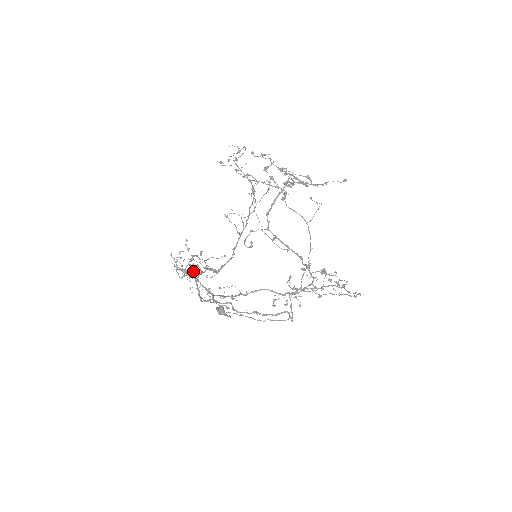
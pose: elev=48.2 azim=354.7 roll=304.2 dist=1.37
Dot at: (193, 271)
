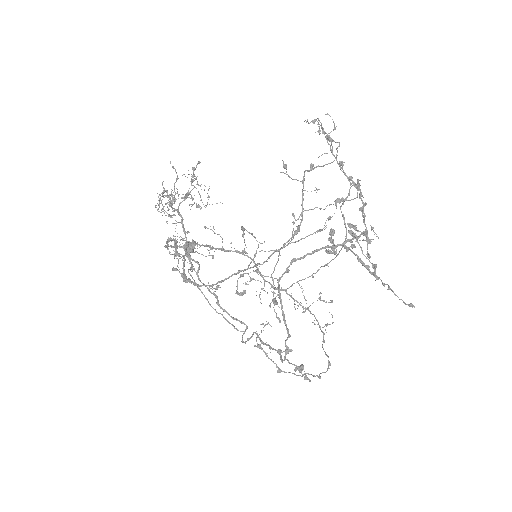
Dot at: (186, 195)
